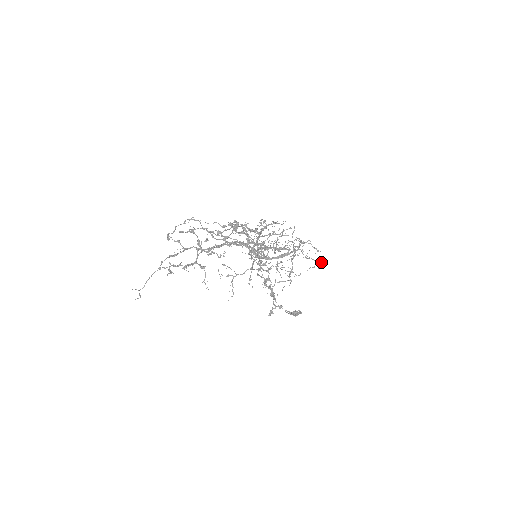
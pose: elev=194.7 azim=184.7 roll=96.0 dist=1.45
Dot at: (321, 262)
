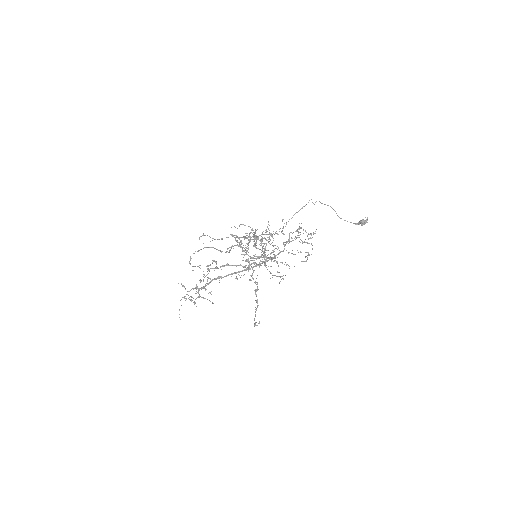
Dot at: (309, 254)
